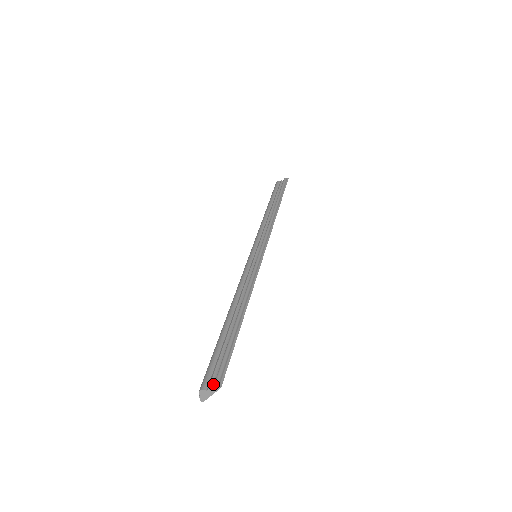
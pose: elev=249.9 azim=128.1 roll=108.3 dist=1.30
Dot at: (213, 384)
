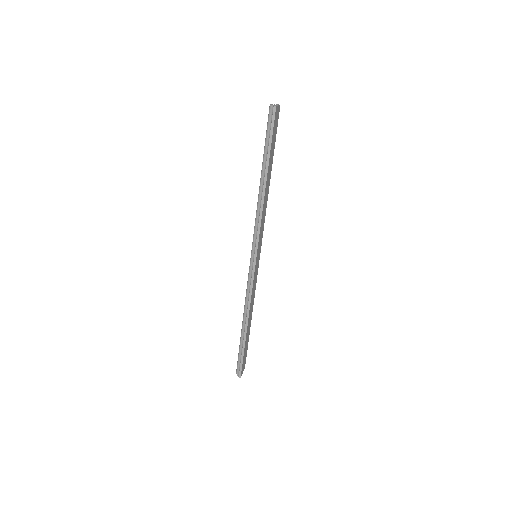
Dot at: occluded
